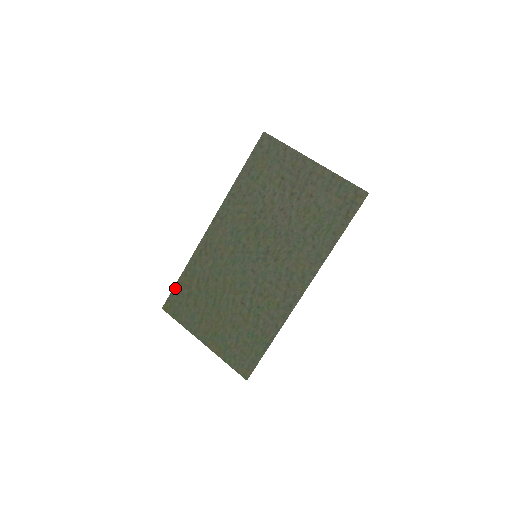
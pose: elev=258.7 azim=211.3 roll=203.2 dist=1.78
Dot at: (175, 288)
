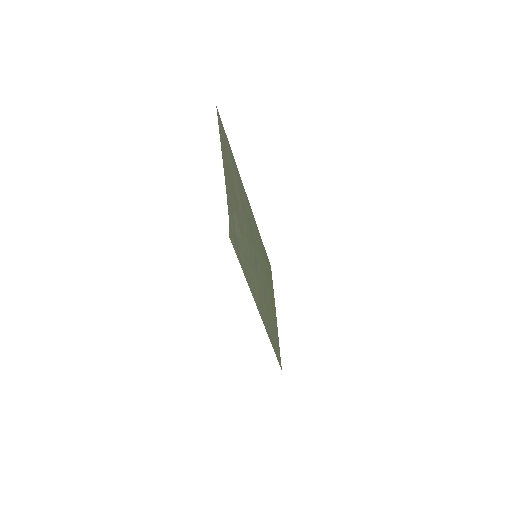
Dot at: occluded
